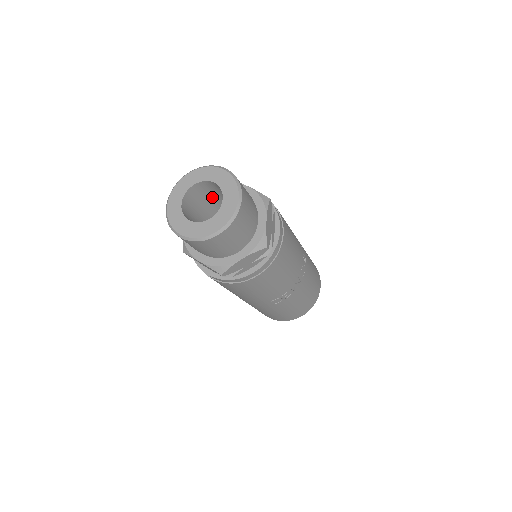
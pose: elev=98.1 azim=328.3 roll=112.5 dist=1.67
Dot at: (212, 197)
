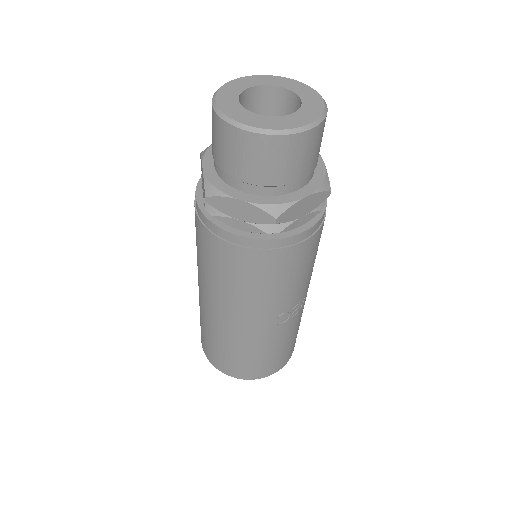
Dot at: occluded
